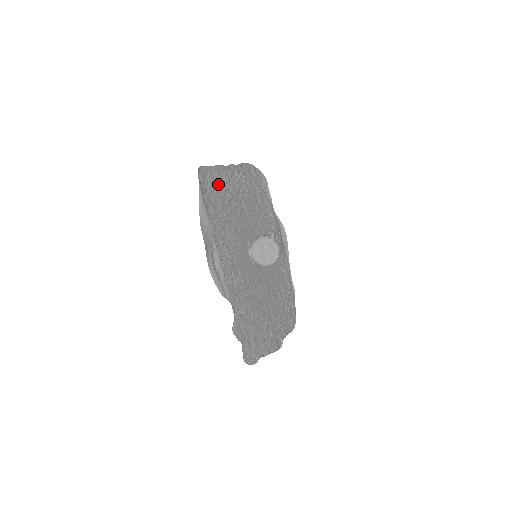
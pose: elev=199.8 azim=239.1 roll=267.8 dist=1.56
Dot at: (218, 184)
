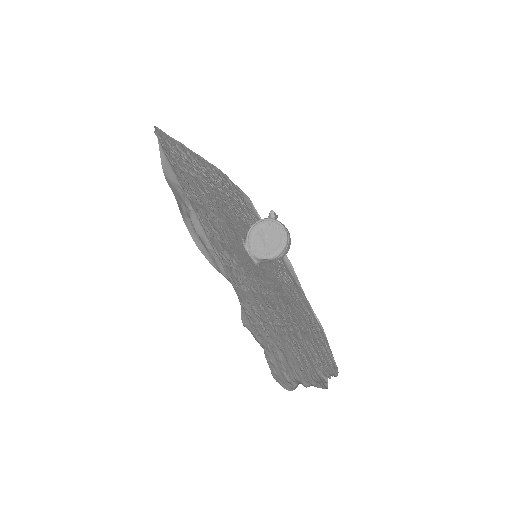
Dot at: (185, 160)
